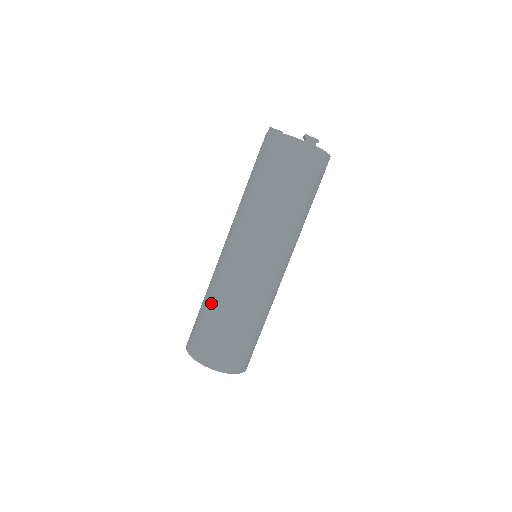
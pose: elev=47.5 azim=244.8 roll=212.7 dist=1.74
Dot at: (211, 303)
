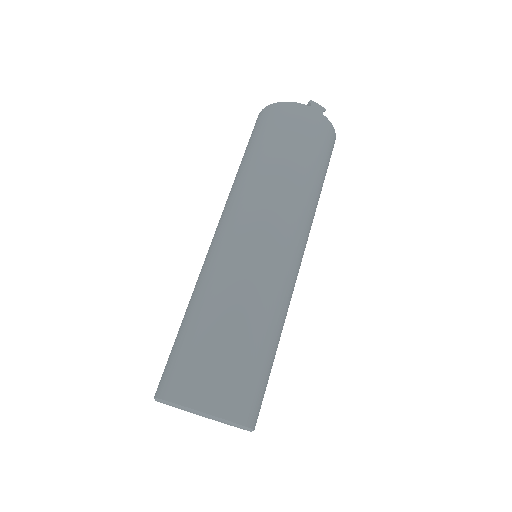
Dot at: (199, 310)
